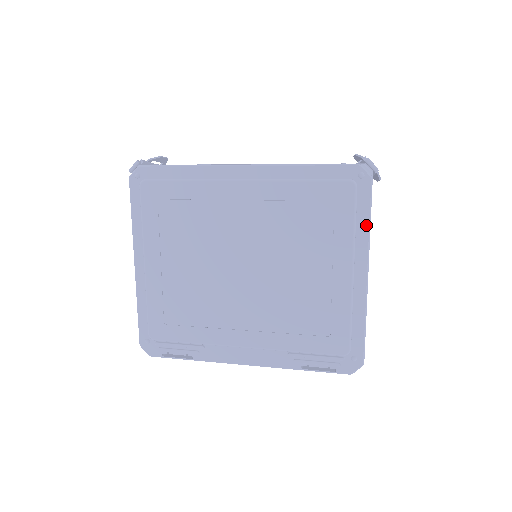
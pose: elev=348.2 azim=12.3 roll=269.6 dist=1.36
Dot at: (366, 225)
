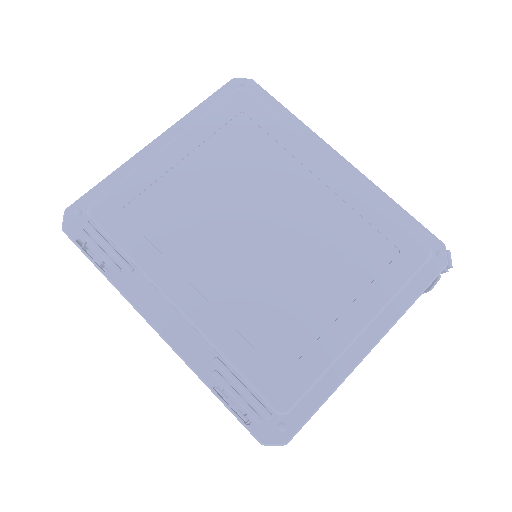
Dot at: (410, 299)
